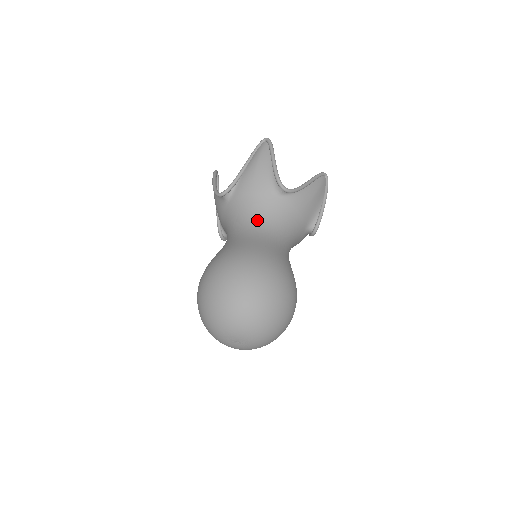
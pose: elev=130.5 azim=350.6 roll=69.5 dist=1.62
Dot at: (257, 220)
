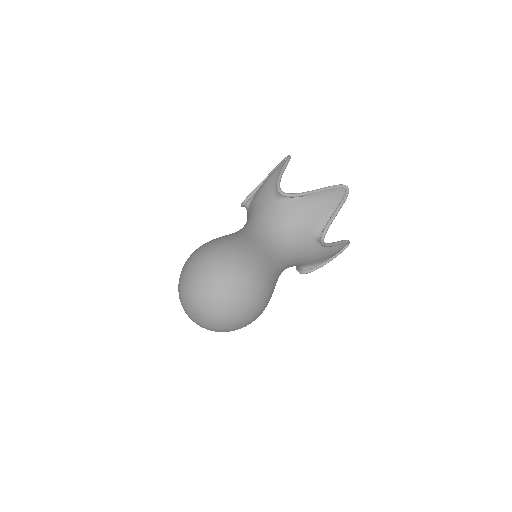
Dot at: (255, 221)
